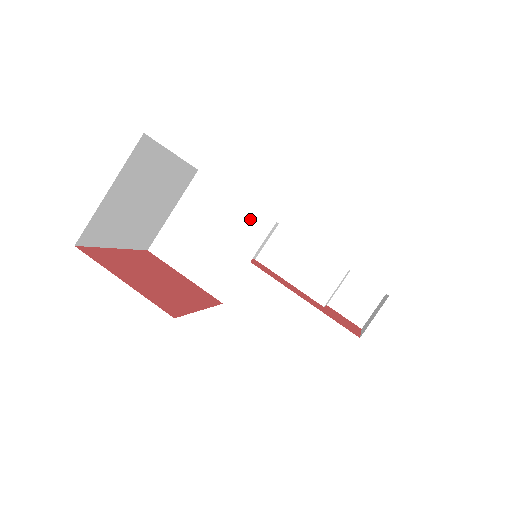
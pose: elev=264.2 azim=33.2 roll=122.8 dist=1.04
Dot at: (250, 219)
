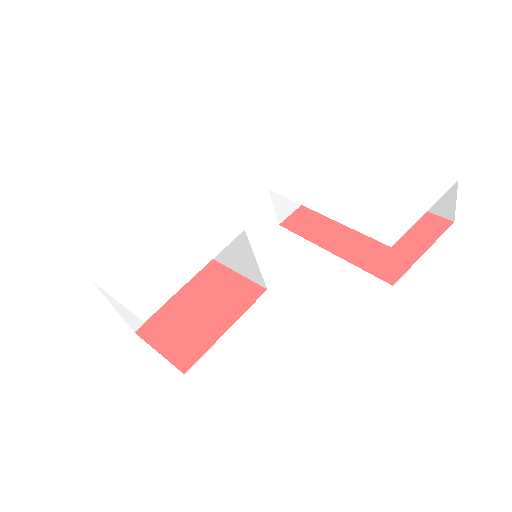
Dot at: occluded
